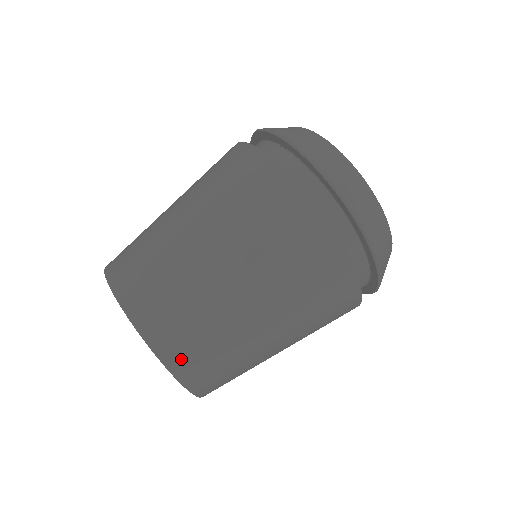
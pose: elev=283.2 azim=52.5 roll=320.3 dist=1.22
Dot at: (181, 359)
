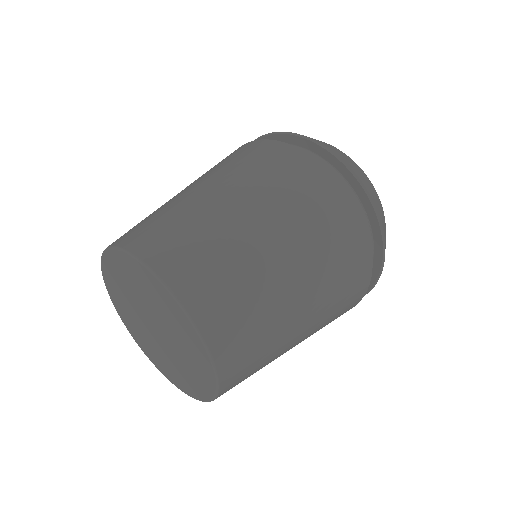
Dot at: (131, 237)
